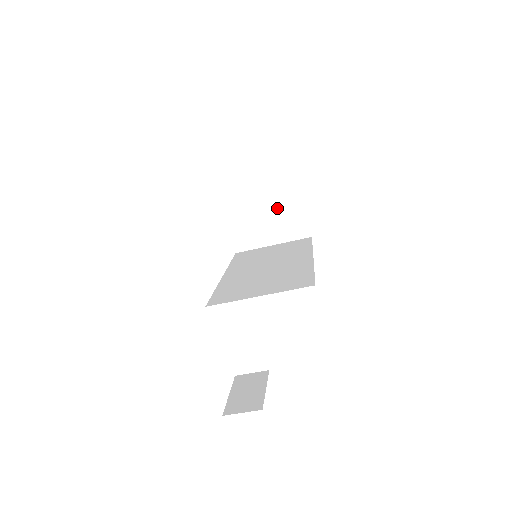
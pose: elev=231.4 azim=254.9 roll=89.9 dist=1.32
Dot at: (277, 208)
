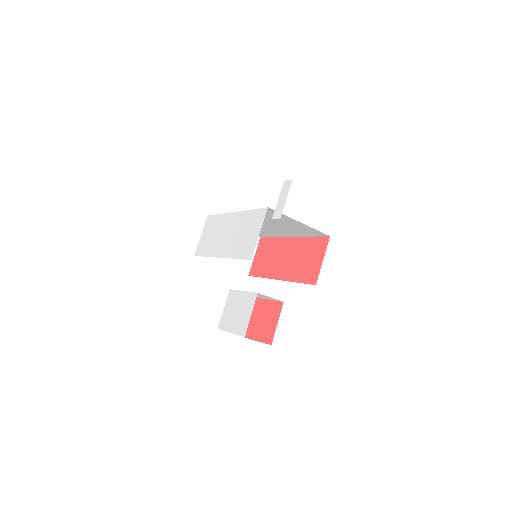
Dot at: occluded
